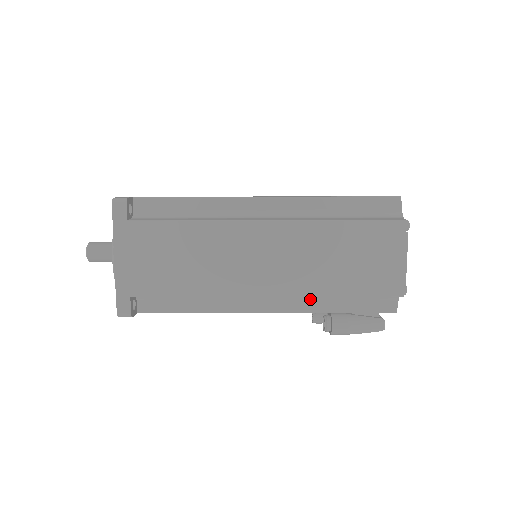
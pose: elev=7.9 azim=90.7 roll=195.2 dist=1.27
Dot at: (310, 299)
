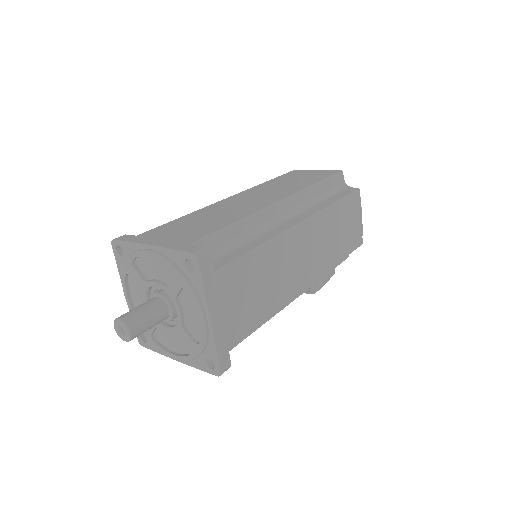
Dot at: occluded
